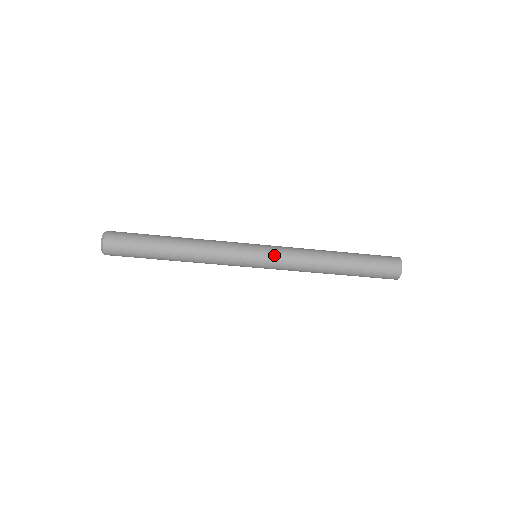
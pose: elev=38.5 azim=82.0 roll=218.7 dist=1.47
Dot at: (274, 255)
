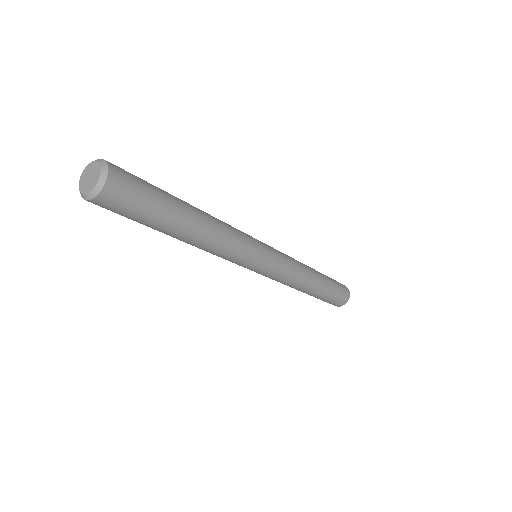
Dot at: (273, 273)
